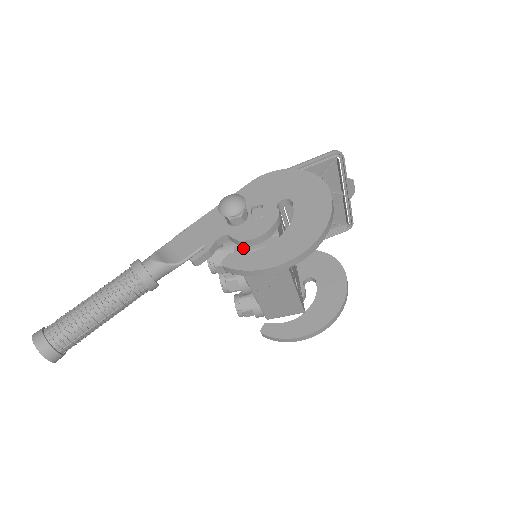
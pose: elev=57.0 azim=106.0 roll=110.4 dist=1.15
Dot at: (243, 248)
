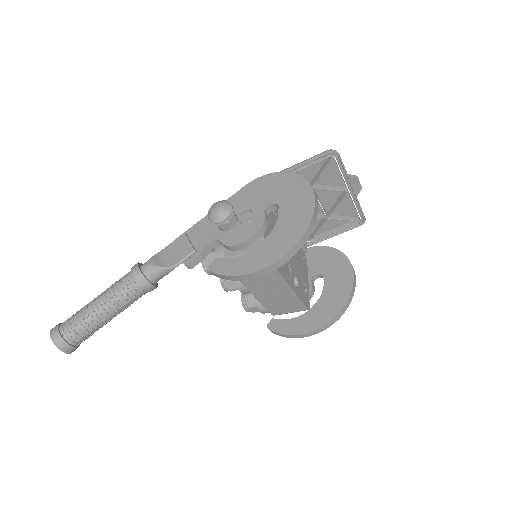
Dot at: (231, 252)
